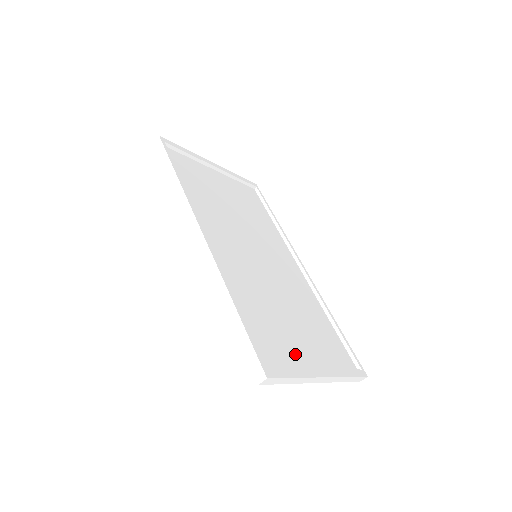
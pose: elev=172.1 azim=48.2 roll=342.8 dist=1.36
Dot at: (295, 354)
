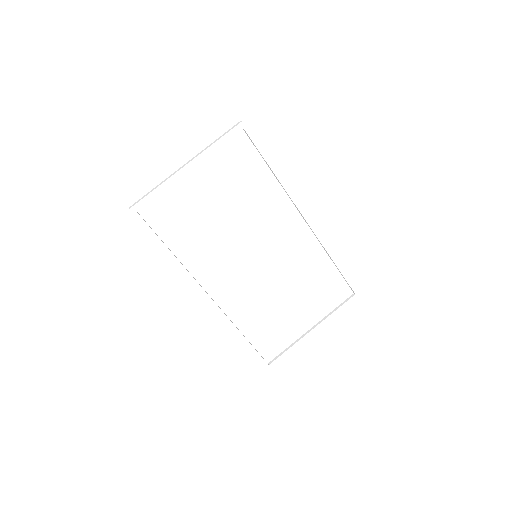
Dot at: (292, 330)
